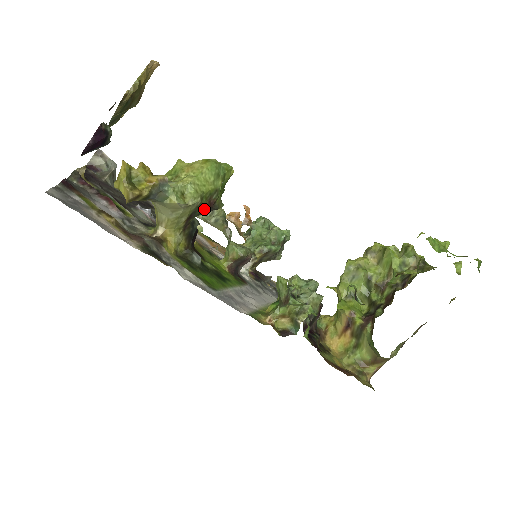
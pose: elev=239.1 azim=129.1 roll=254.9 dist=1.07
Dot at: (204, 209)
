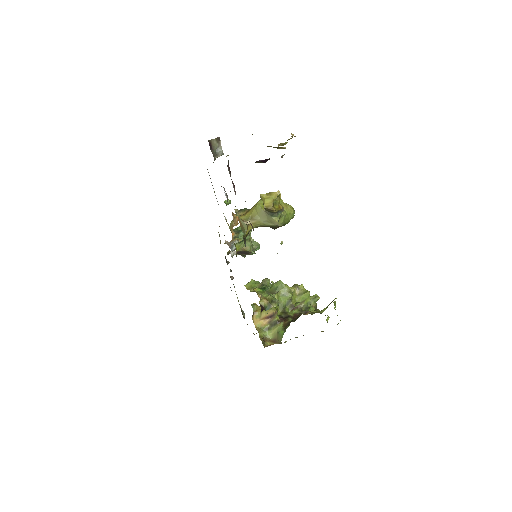
Dot at: (273, 227)
